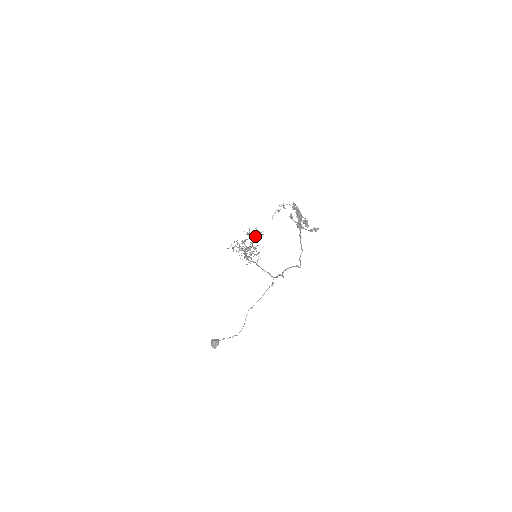
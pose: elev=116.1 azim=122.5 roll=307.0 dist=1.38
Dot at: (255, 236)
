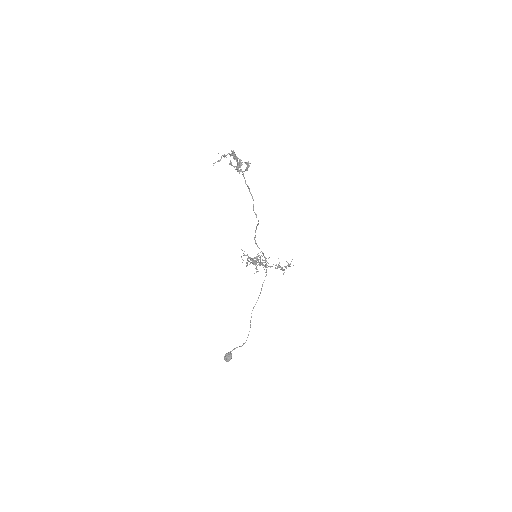
Dot at: occluded
